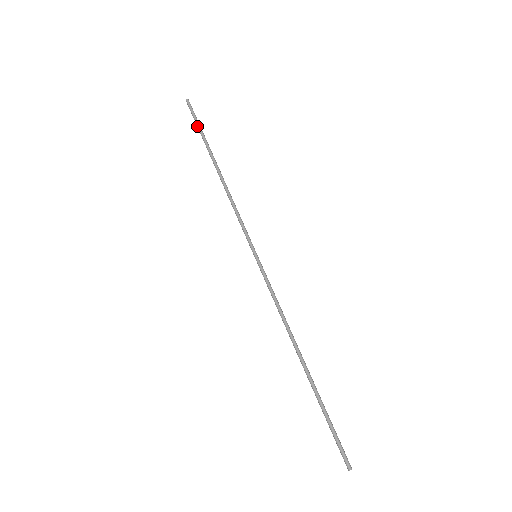
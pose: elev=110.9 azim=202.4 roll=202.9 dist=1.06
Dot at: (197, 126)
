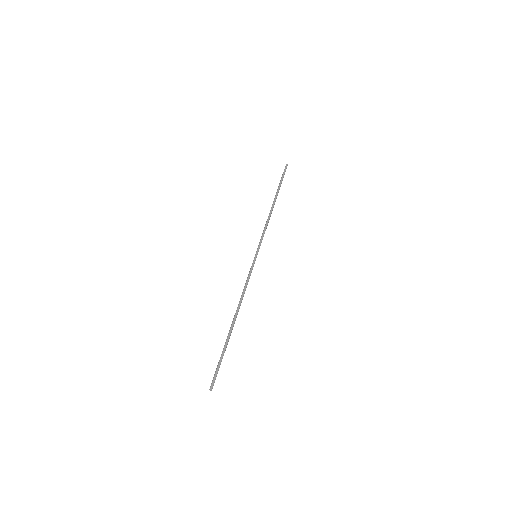
Dot at: (282, 179)
